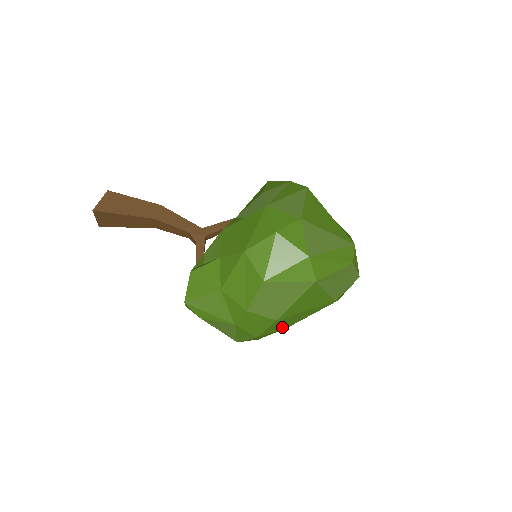
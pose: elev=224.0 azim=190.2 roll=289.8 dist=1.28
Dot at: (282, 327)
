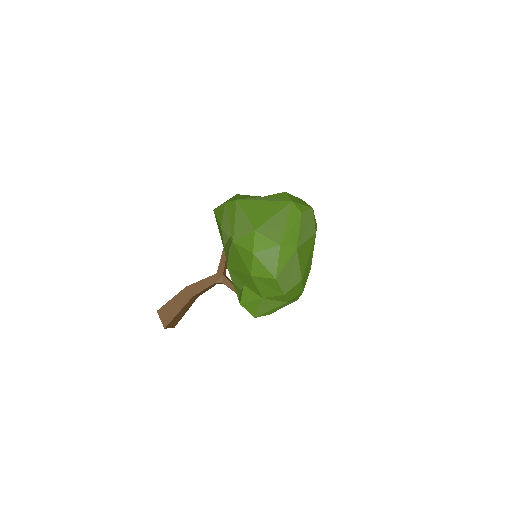
Dot at: (308, 274)
